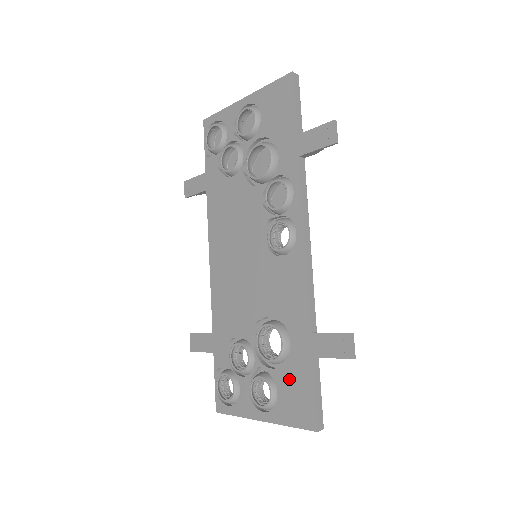
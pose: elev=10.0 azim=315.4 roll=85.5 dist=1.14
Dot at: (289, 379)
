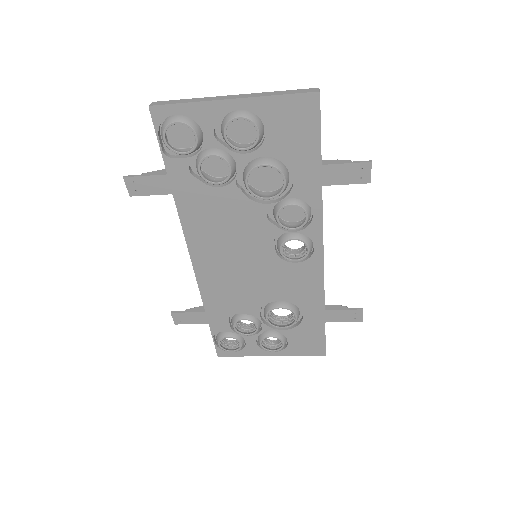
Dot at: (300, 334)
